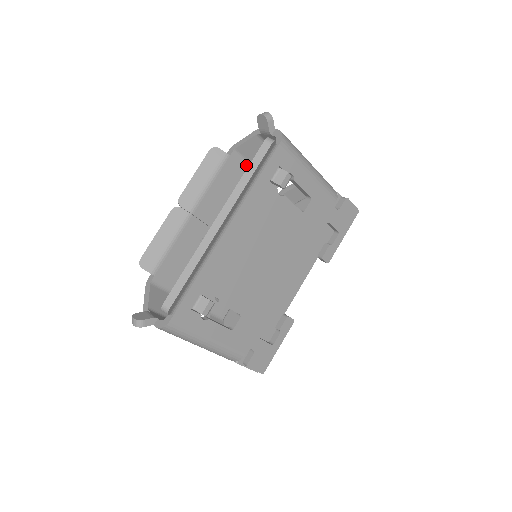
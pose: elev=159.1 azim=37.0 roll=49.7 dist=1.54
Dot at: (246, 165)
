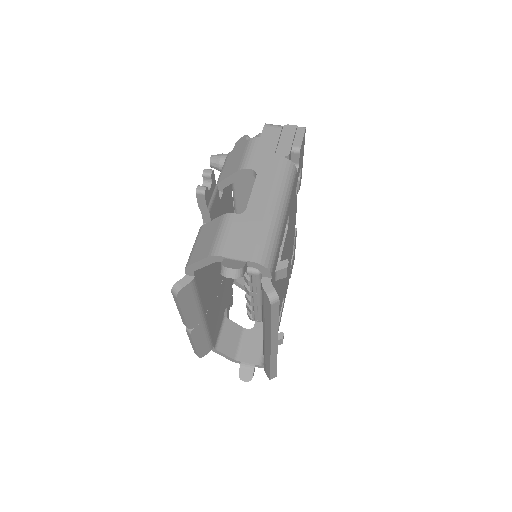
Dot at: occluded
